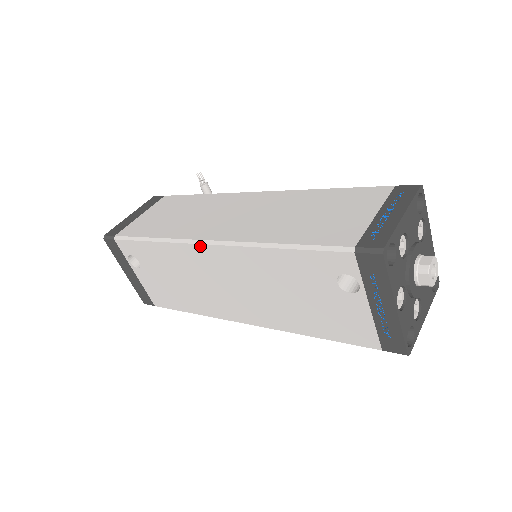
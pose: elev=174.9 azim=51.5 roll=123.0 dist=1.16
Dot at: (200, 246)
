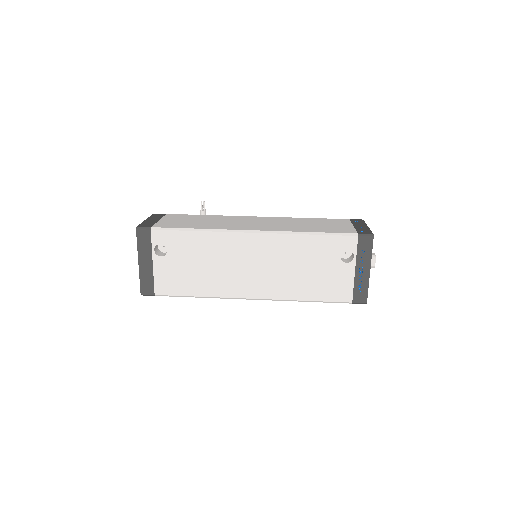
Dot at: (245, 234)
